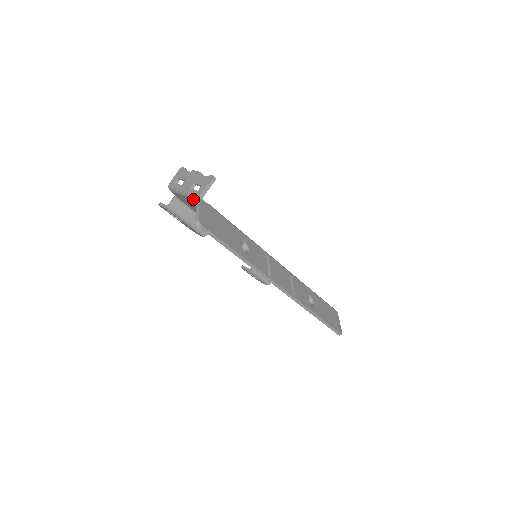
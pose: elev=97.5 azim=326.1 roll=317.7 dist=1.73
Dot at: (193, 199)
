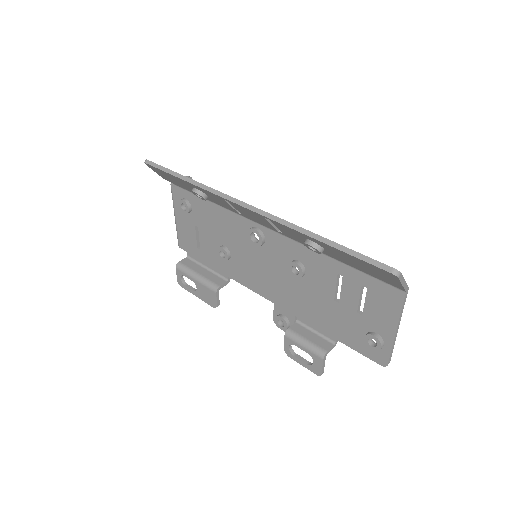
Dot at: (172, 199)
